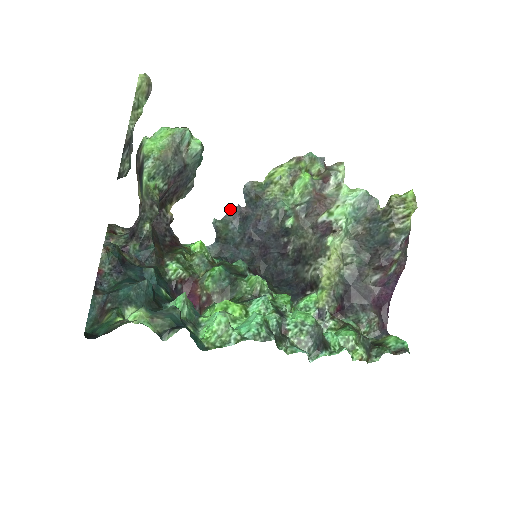
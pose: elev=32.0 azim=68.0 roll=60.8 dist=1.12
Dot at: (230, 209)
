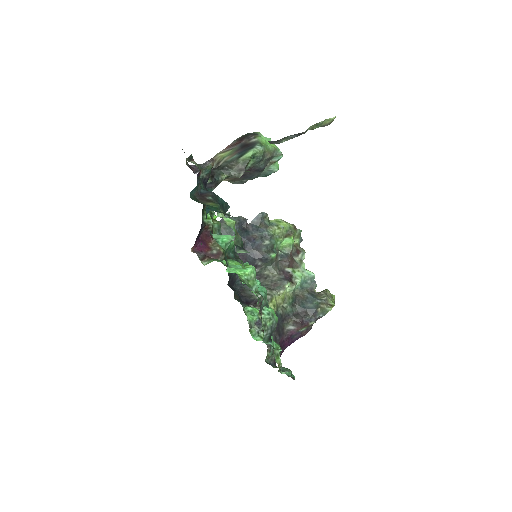
Dot at: occluded
